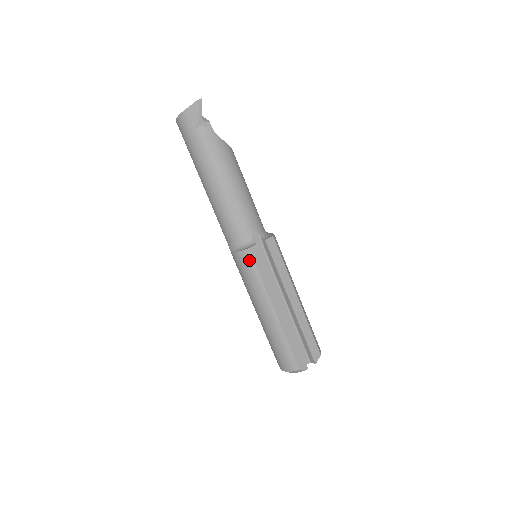
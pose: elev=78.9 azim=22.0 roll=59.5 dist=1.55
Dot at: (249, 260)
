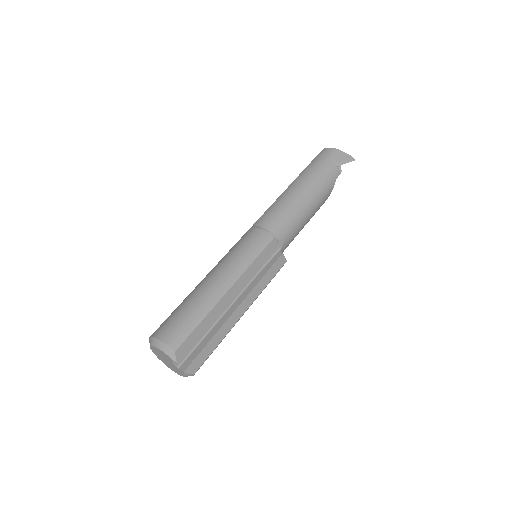
Dot at: (264, 242)
